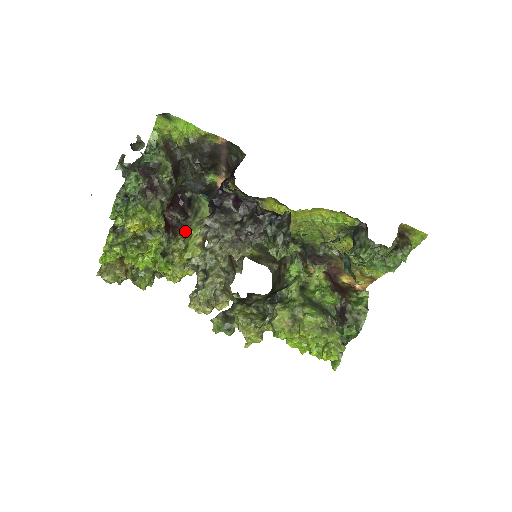
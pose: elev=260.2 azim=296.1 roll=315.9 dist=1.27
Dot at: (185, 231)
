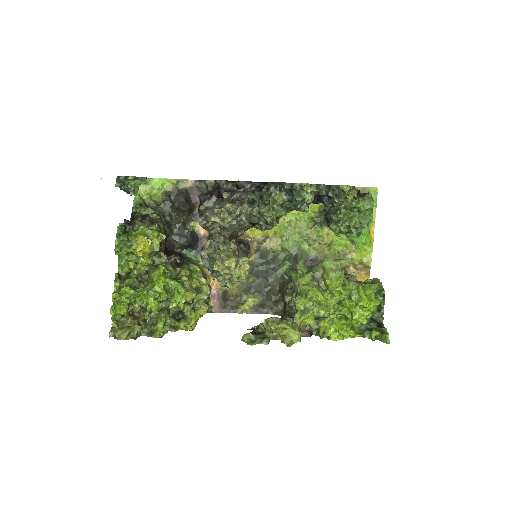
Dot at: (185, 266)
